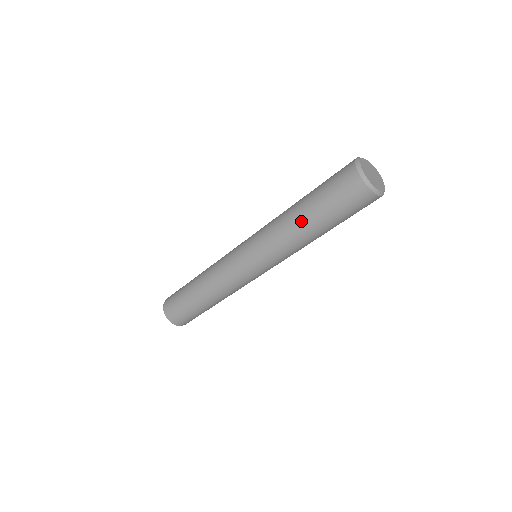
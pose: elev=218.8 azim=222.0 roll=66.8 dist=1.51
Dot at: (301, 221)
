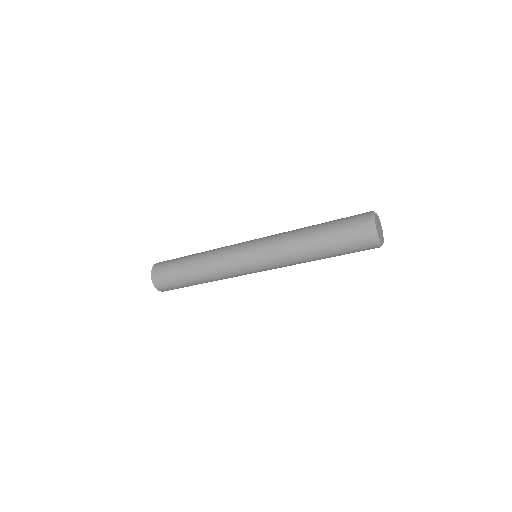
Dot at: (310, 241)
